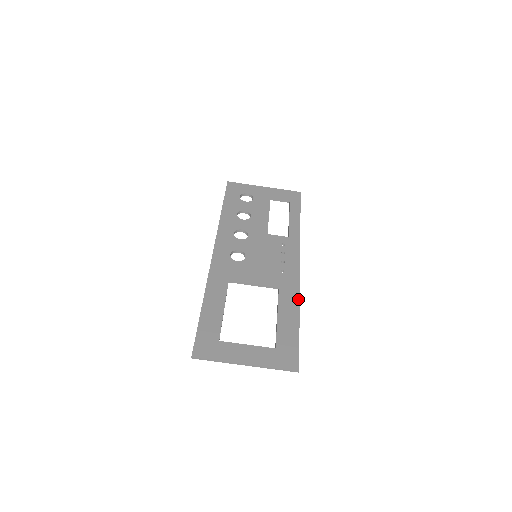
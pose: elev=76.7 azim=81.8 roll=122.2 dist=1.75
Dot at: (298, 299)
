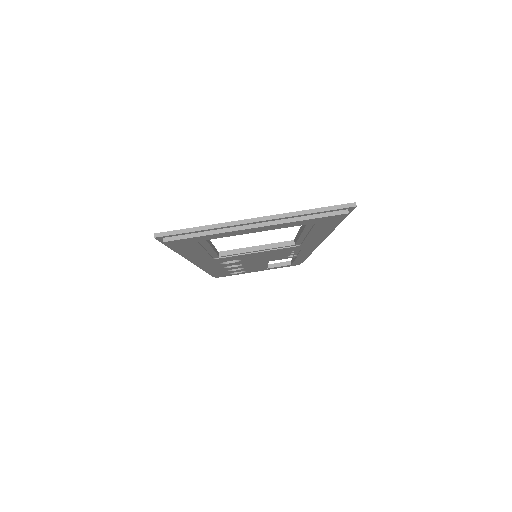
Dot at: occluded
